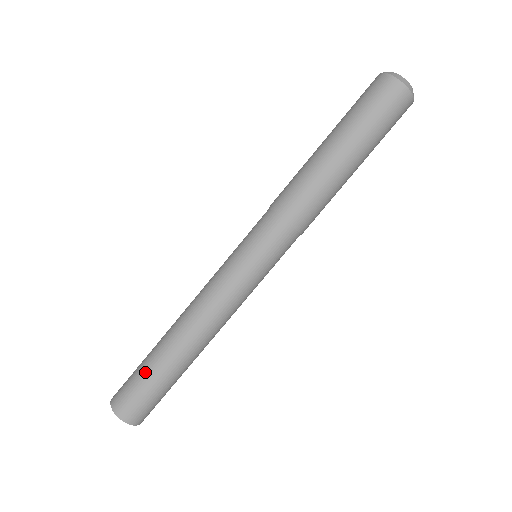
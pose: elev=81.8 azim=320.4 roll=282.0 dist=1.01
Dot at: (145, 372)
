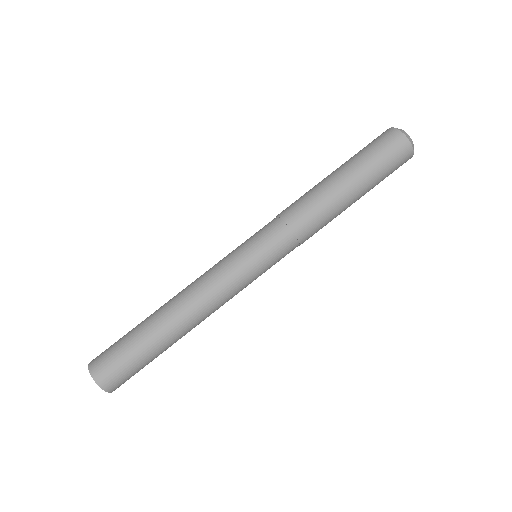
Dot at: (128, 333)
